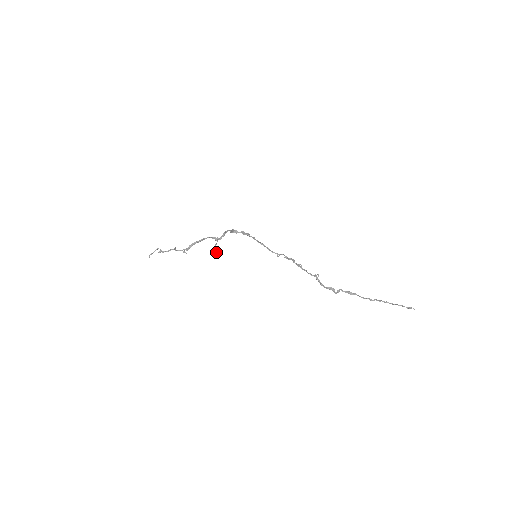
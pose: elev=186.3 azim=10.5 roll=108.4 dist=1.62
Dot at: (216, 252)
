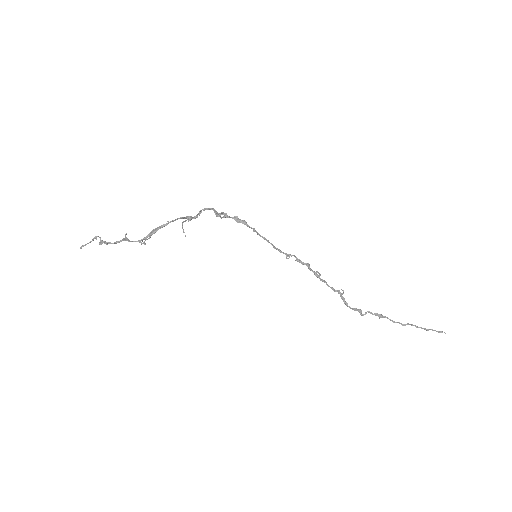
Dot at: occluded
